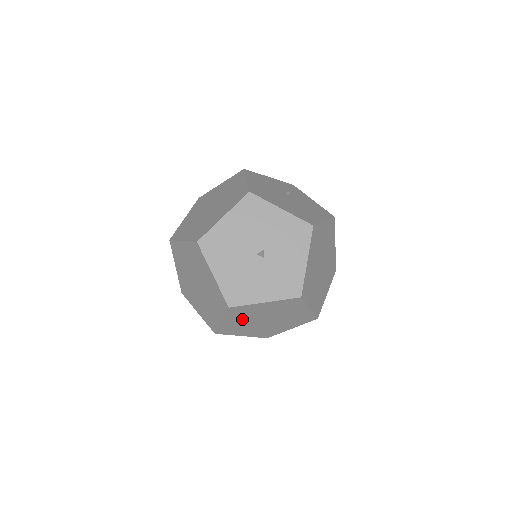
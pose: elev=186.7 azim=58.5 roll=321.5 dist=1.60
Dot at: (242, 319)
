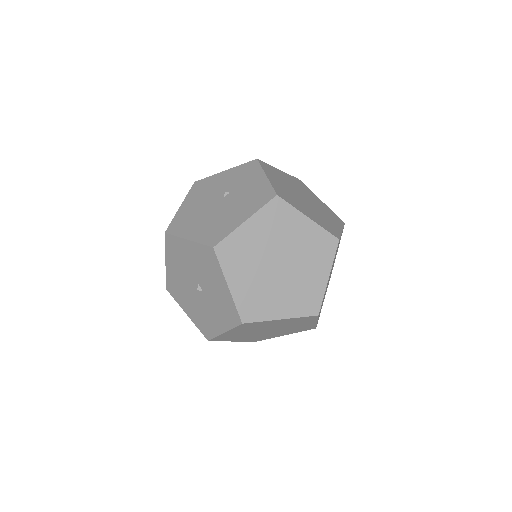
Dot at: (245, 336)
